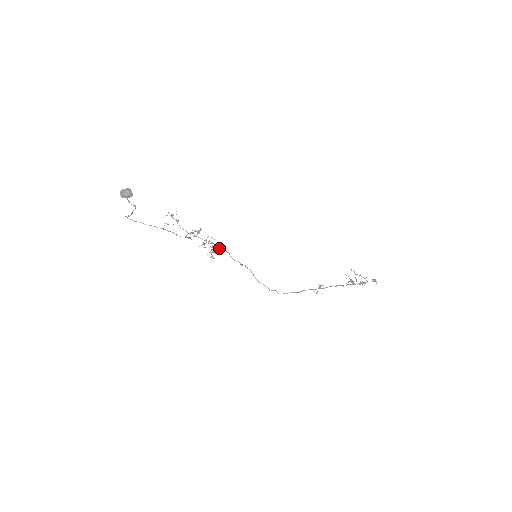
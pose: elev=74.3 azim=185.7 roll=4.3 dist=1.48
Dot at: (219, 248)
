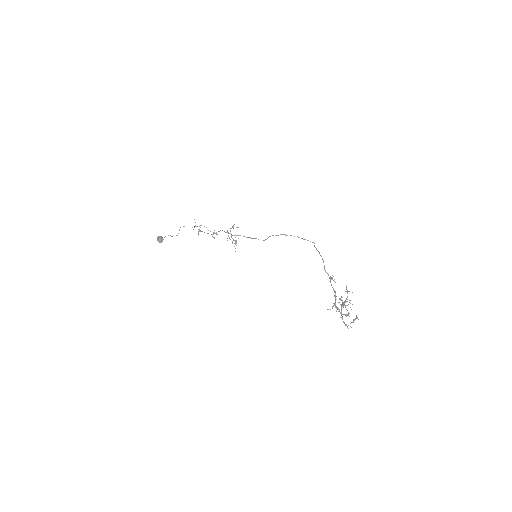
Dot at: occluded
